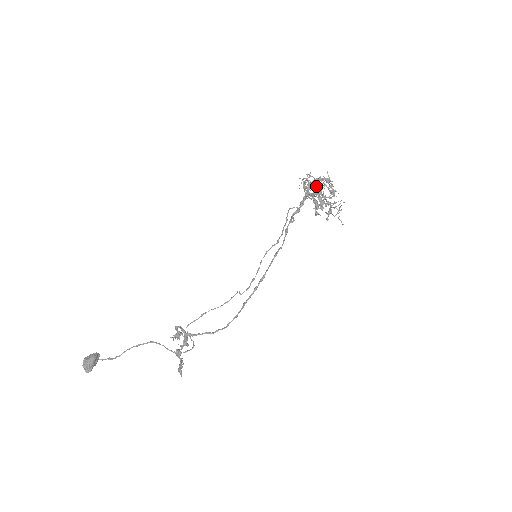
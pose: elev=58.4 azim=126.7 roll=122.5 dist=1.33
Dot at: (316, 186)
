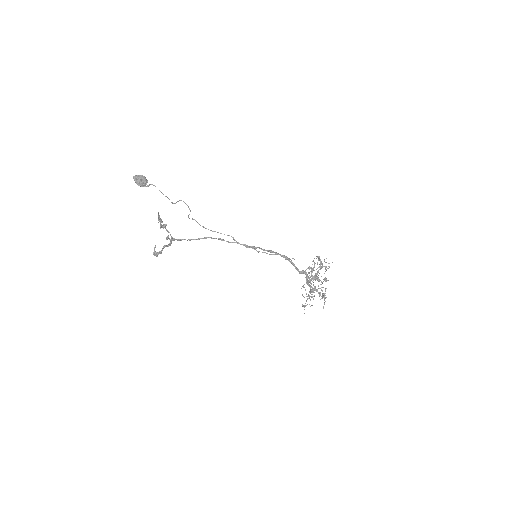
Dot at: (316, 279)
